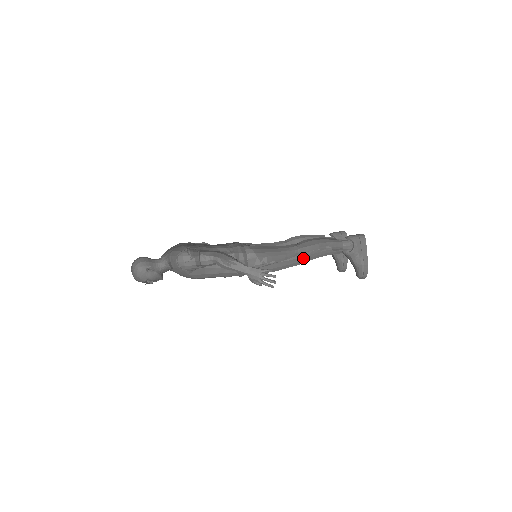
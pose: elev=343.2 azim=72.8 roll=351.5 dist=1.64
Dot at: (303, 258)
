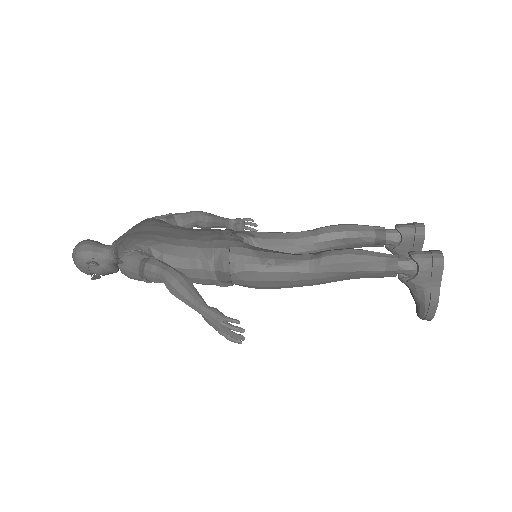
Dot at: (323, 279)
